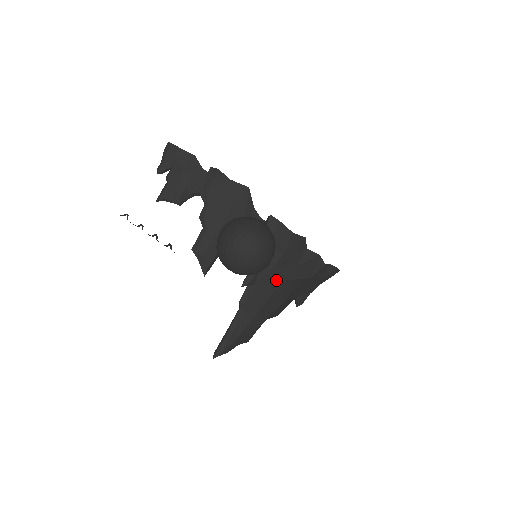
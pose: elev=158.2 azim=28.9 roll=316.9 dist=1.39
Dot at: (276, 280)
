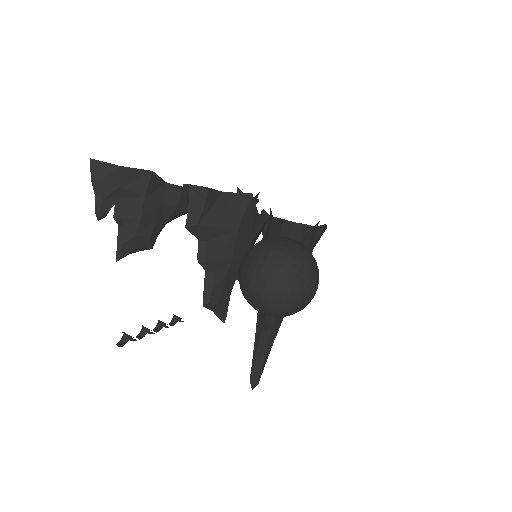
Dot at: occluded
